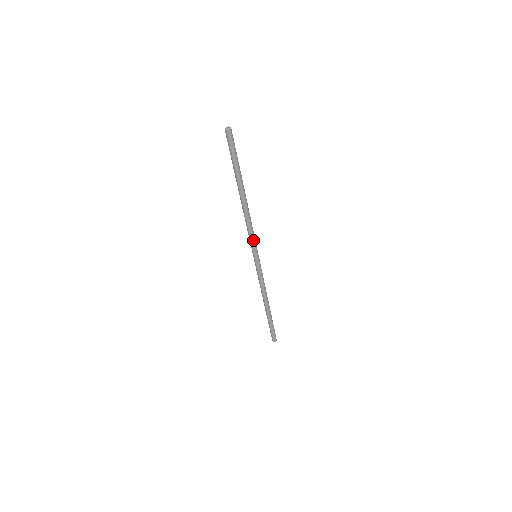
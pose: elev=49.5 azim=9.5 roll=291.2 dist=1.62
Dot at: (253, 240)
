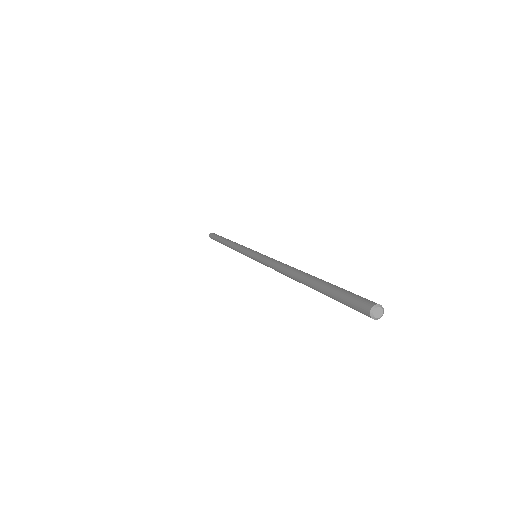
Dot at: occluded
